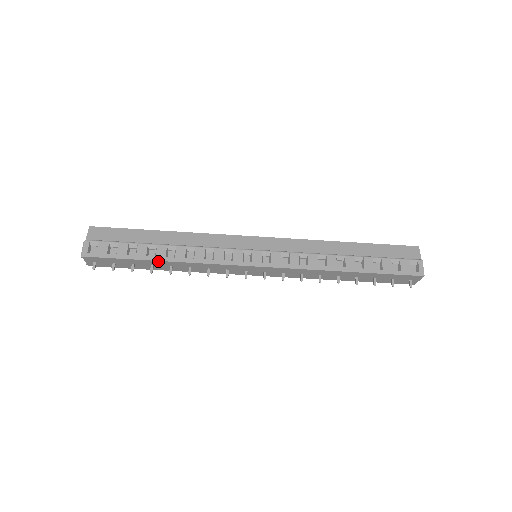
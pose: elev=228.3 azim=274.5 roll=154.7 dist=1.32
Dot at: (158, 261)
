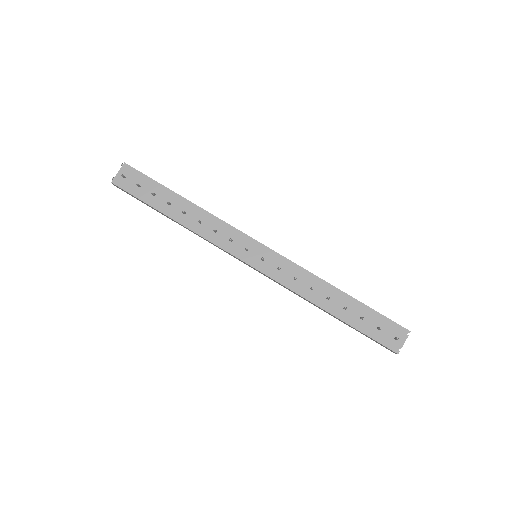
Dot at: (182, 198)
